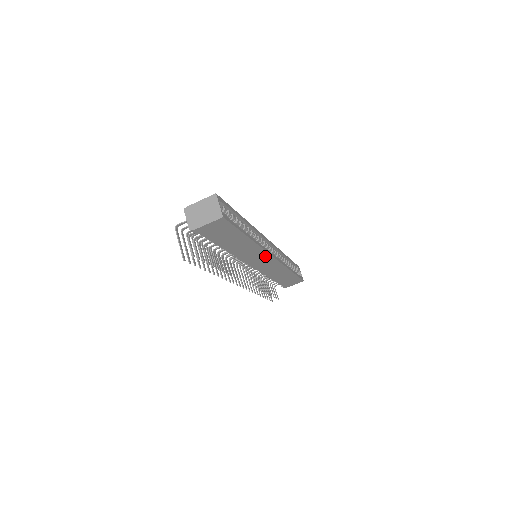
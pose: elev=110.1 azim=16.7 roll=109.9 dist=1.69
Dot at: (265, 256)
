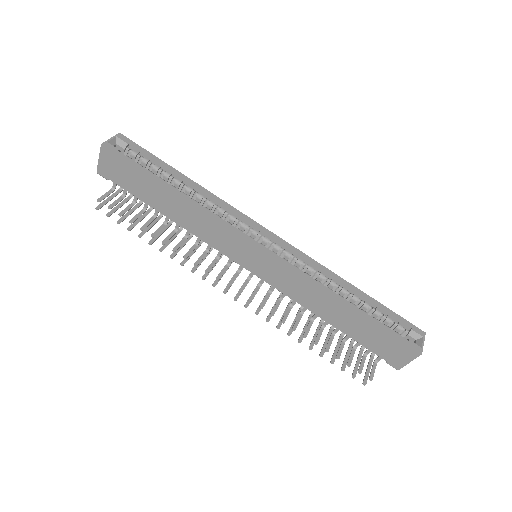
Dot at: (241, 242)
